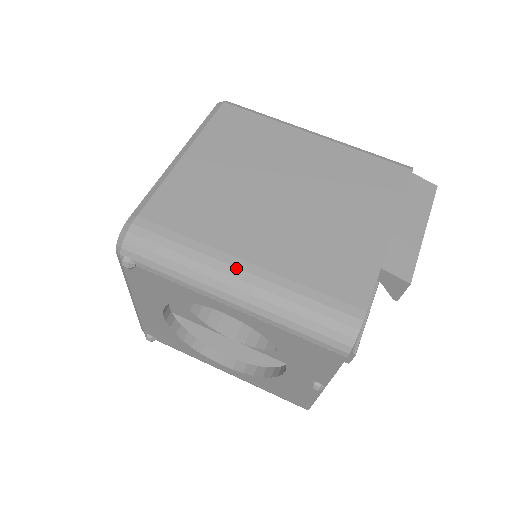
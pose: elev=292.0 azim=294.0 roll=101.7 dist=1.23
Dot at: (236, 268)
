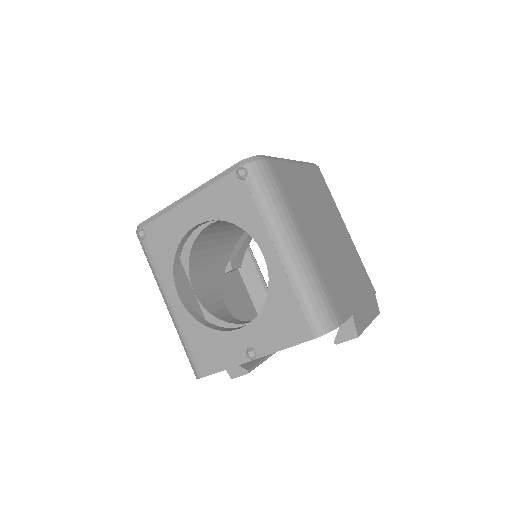
Dot at: (300, 237)
